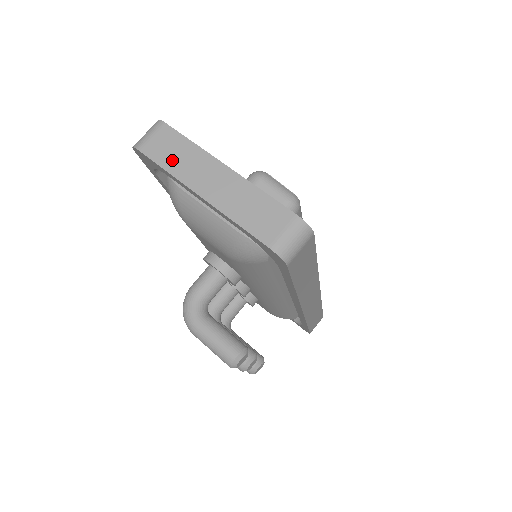
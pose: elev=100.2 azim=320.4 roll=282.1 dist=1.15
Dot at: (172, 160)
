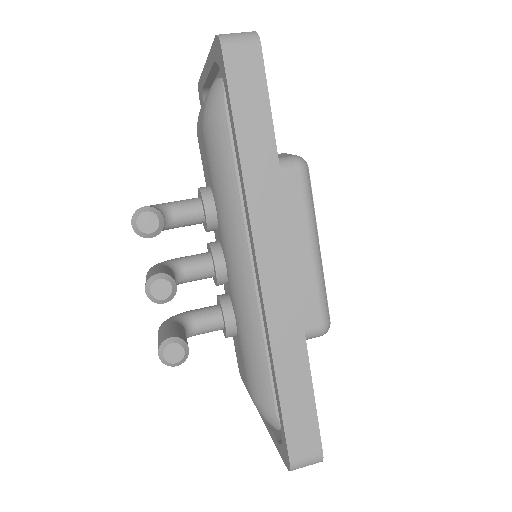
Dot at: occluded
